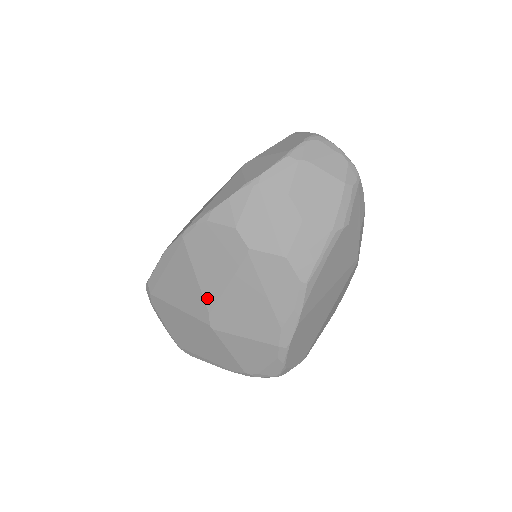
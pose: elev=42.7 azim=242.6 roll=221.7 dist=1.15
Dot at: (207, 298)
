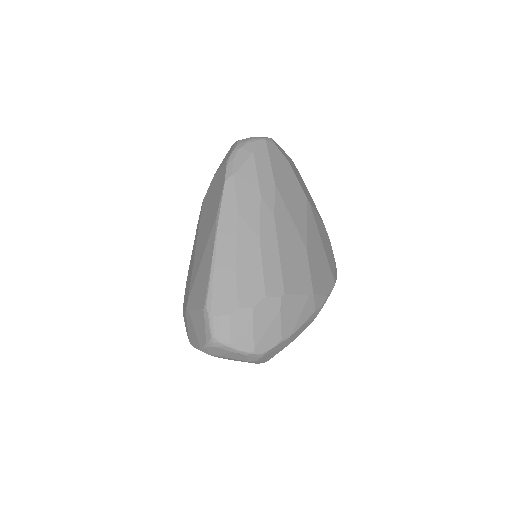
Dot at: occluded
